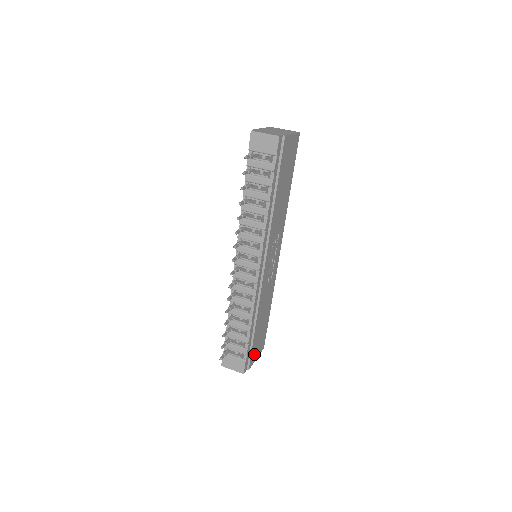
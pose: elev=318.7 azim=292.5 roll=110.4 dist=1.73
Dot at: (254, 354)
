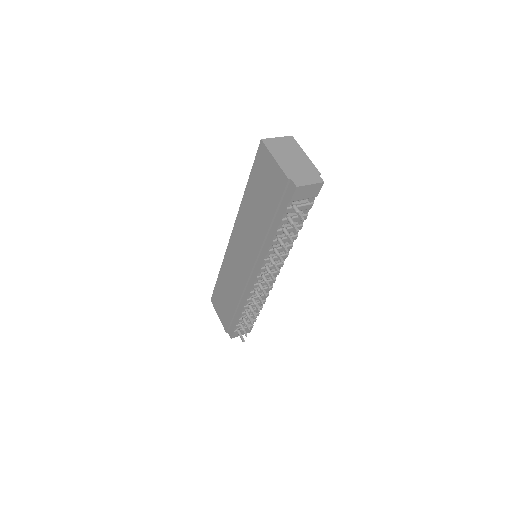
Dot at: occluded
